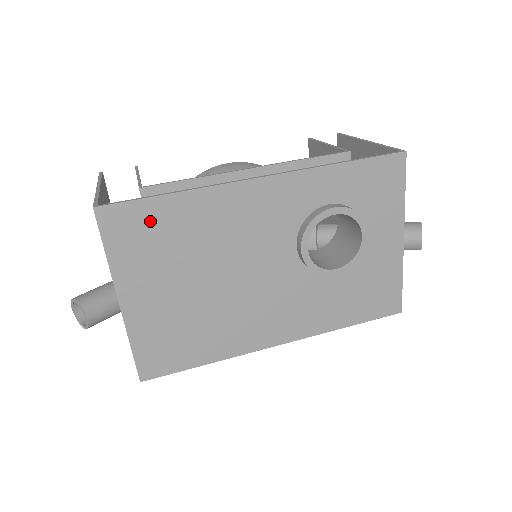
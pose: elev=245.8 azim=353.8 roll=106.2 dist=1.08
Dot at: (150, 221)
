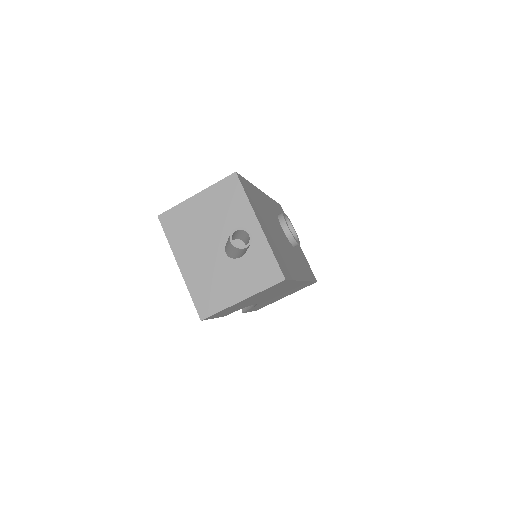
Dot at: (250, 189)
